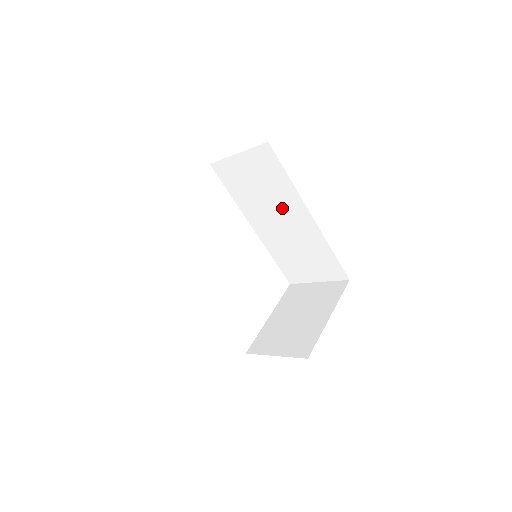
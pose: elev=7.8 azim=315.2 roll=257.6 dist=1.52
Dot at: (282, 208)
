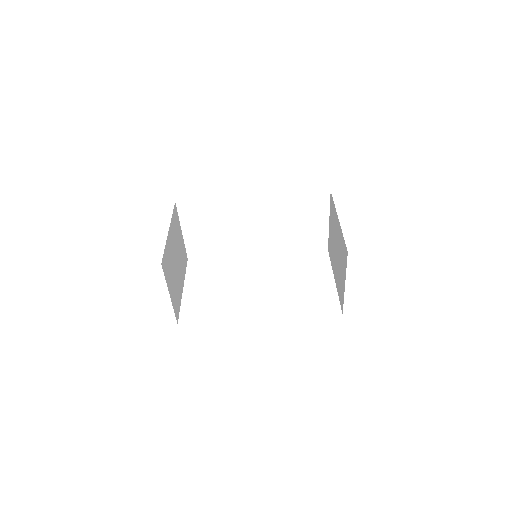
Dot at: (240, 219)
